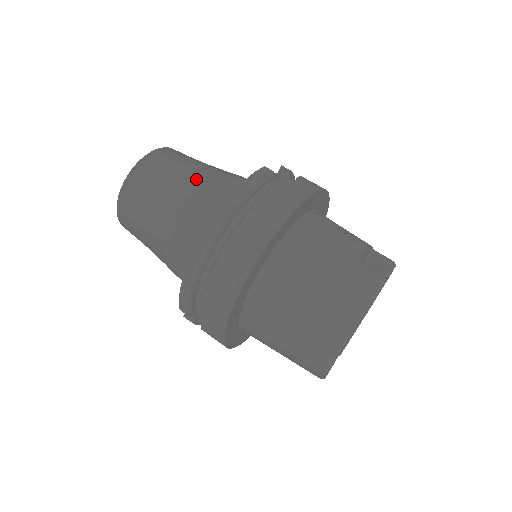
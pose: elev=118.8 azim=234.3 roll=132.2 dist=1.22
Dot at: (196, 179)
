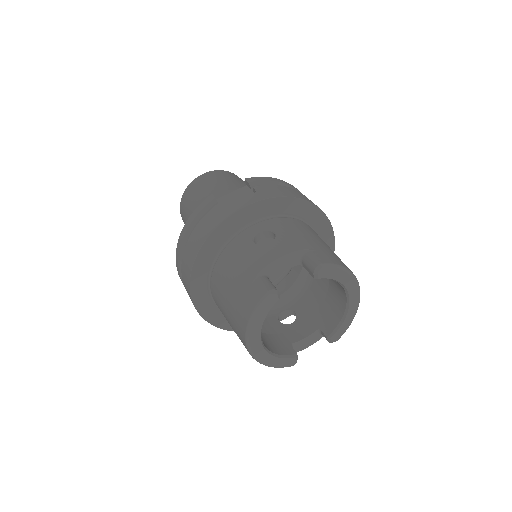
Dot at: occluded
